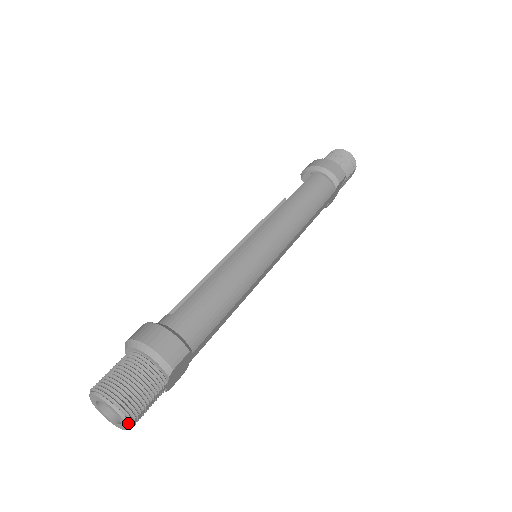
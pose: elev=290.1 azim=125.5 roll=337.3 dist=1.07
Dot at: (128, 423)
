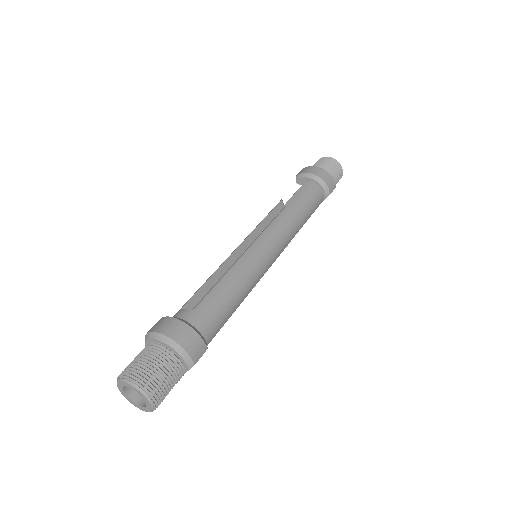
Dot at: (154, 409)
